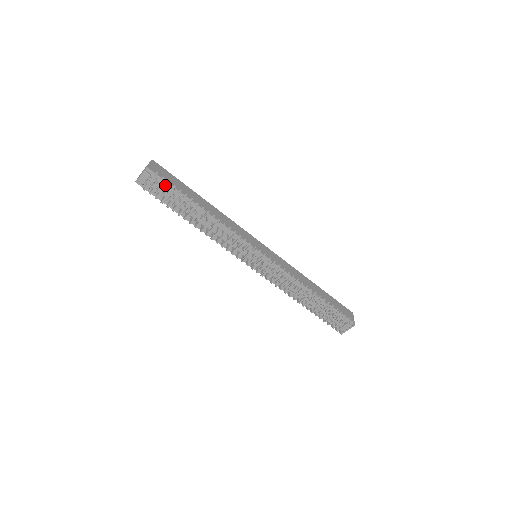
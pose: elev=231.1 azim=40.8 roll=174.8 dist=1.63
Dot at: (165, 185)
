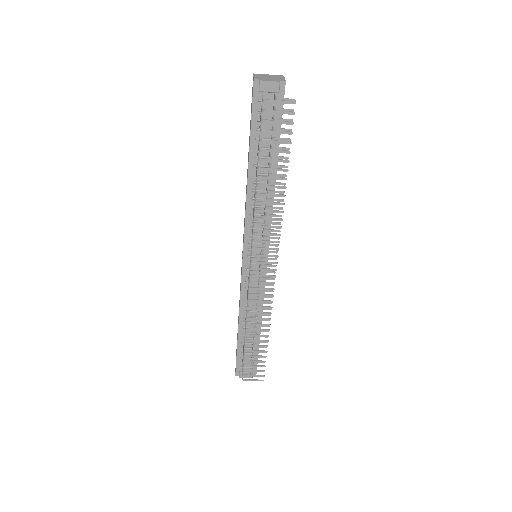
Dot at: occluded
